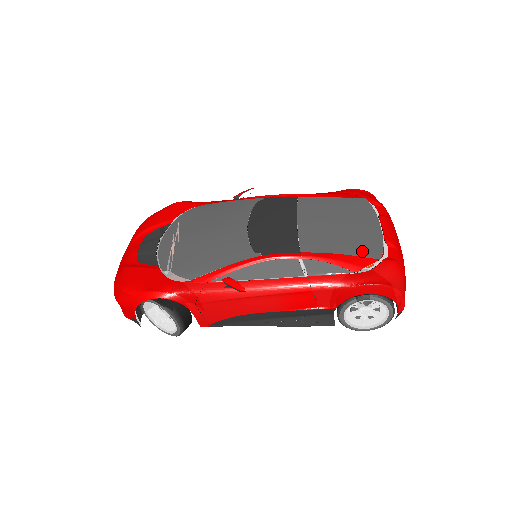
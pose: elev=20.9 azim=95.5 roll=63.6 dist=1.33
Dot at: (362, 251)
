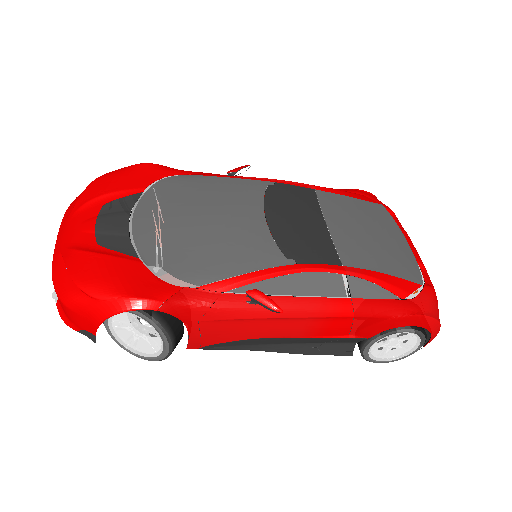
Dot at: (404, 272)
